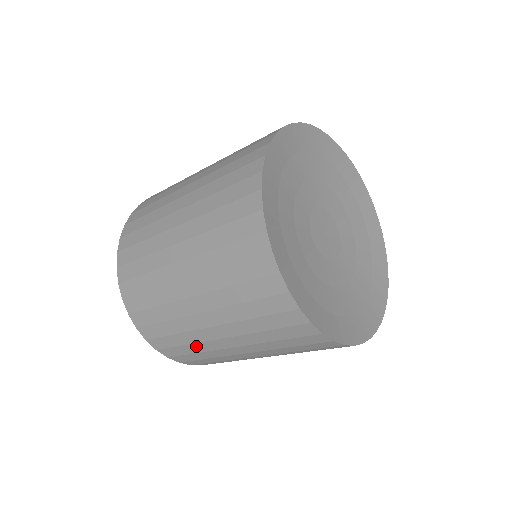
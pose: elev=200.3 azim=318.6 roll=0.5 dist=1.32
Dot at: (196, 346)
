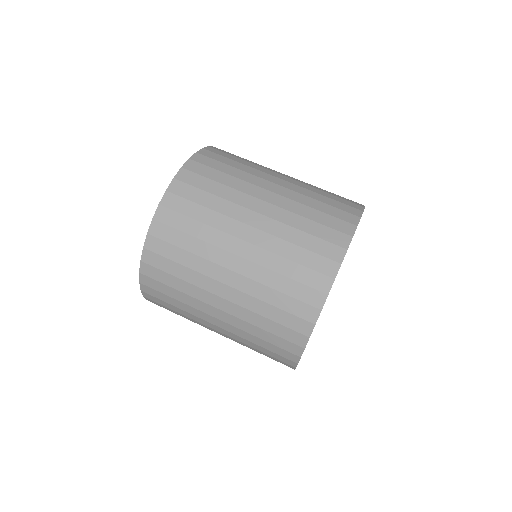
Dot at: occluded
